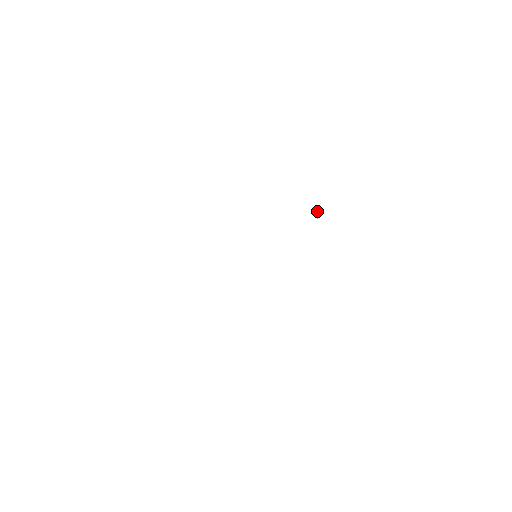
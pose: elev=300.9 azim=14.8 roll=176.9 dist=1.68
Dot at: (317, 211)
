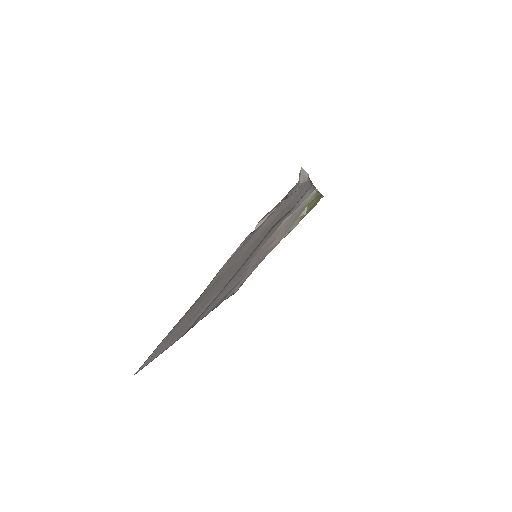
Dot at: (307, 207)
